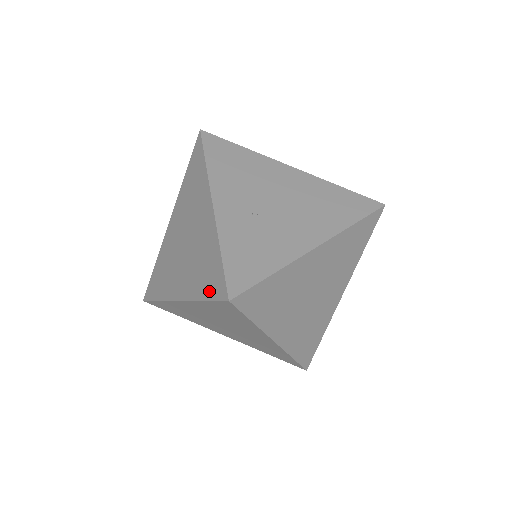
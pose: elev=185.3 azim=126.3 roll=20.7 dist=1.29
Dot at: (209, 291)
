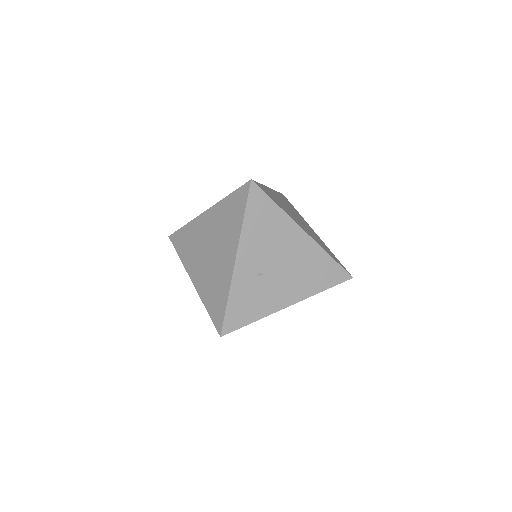
Dot at: (212, 312)
